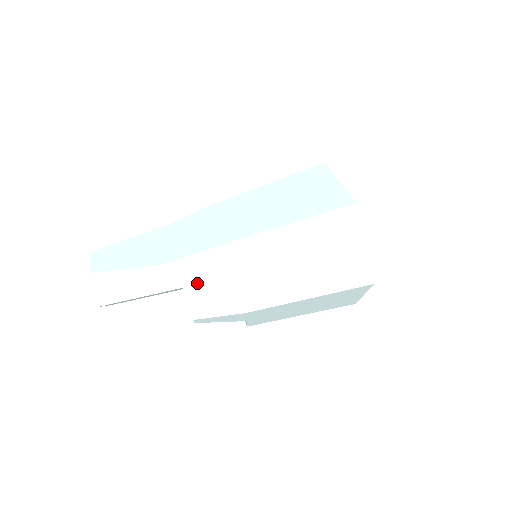
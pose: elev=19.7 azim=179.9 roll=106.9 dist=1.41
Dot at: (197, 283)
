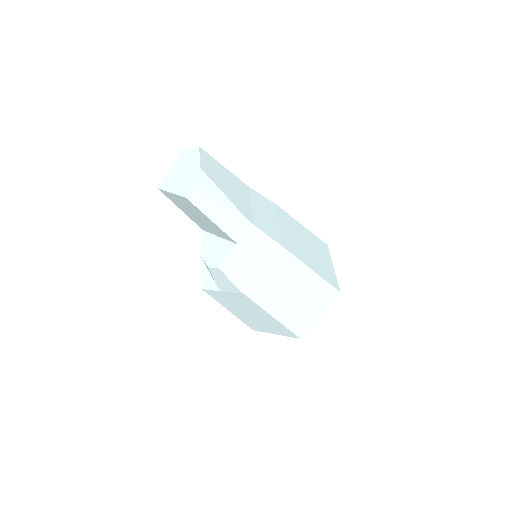
Dot at: (247, 250)
